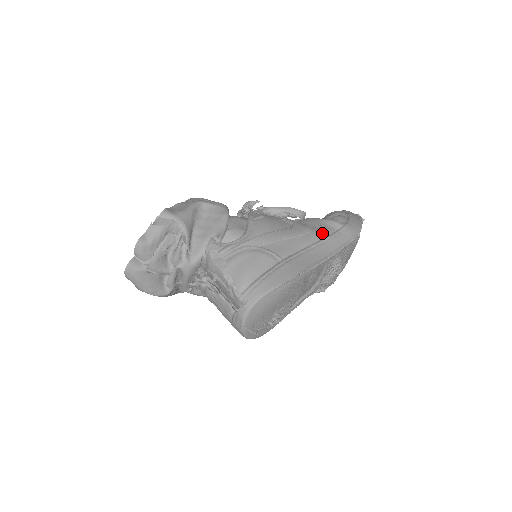
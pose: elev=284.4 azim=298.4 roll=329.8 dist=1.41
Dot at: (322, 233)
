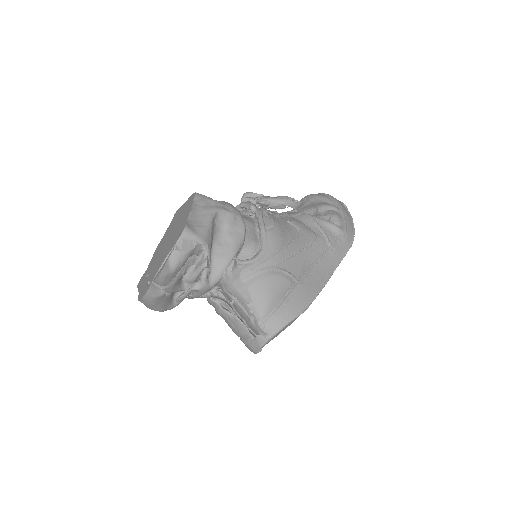
Dot at: (326, 241)
